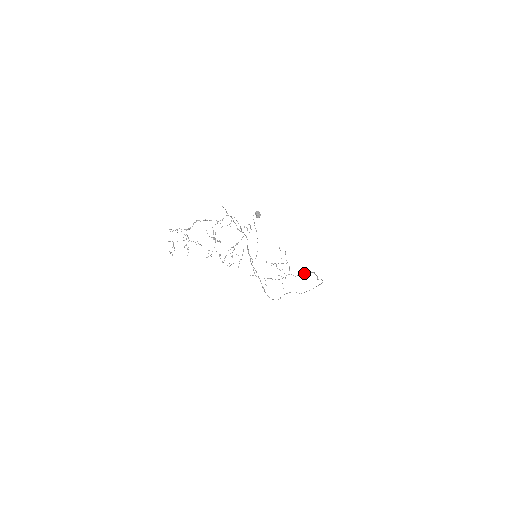
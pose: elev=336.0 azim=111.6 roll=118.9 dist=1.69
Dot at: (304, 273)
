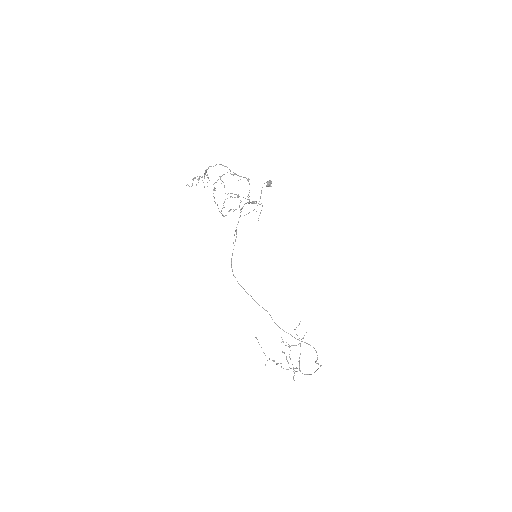
Dot at: occluded
